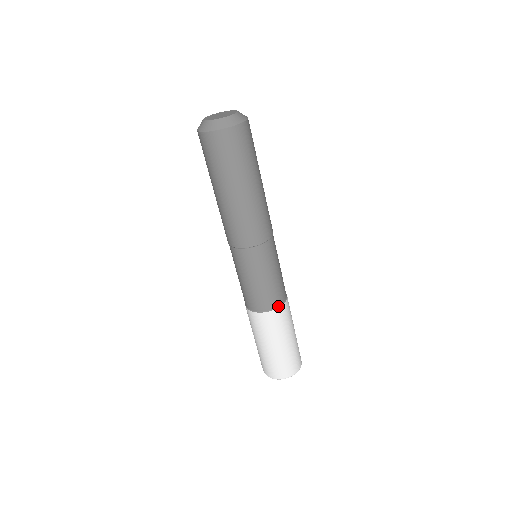
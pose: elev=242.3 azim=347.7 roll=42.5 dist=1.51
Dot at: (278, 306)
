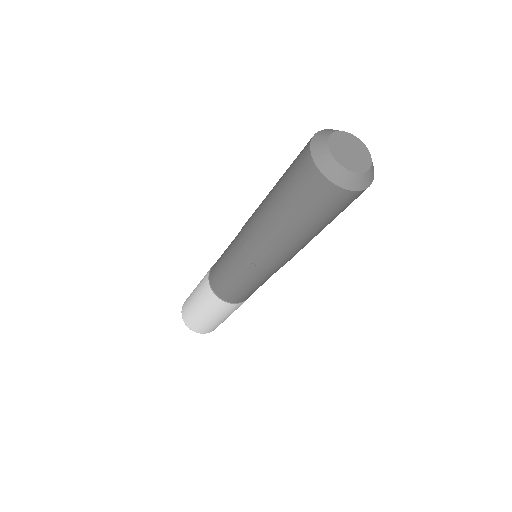
Dot at: occluded
